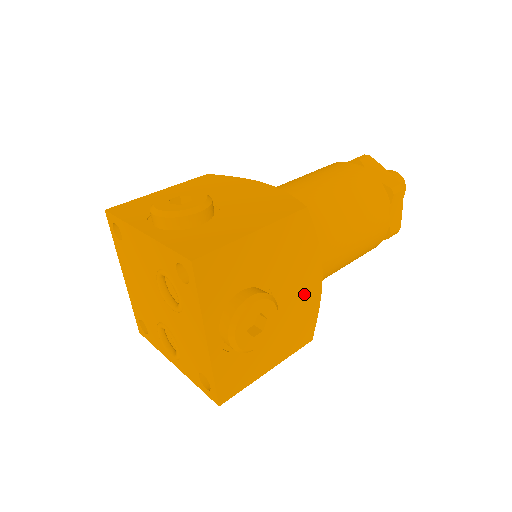
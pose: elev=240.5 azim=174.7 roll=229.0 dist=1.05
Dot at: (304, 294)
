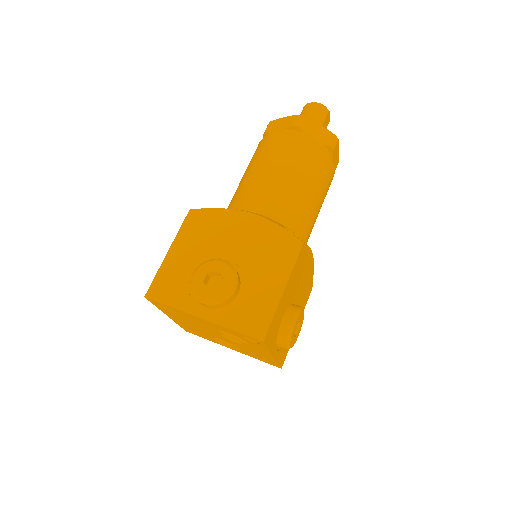
Dot at: (307, 278)
